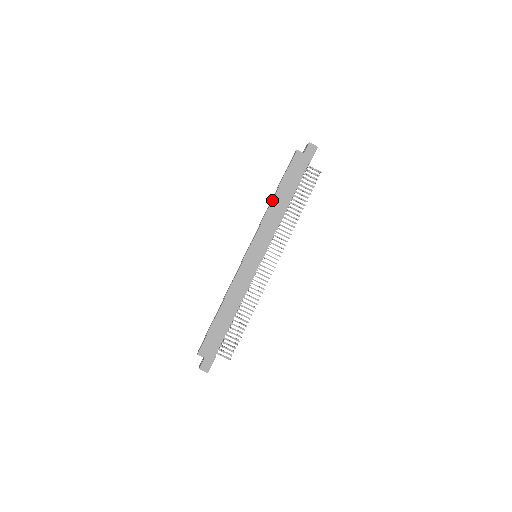
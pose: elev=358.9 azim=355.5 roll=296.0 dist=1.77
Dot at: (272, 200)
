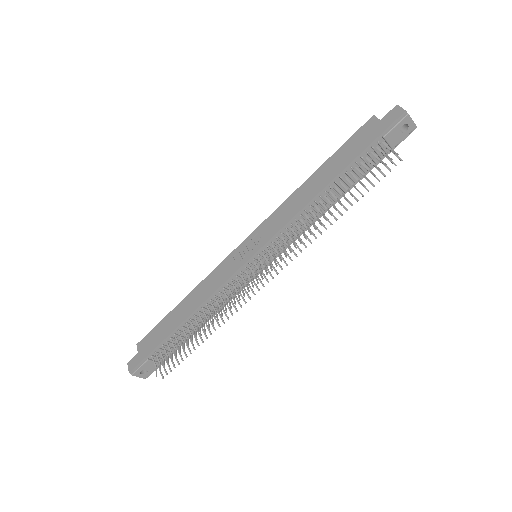
Dot at: (305, 181)
